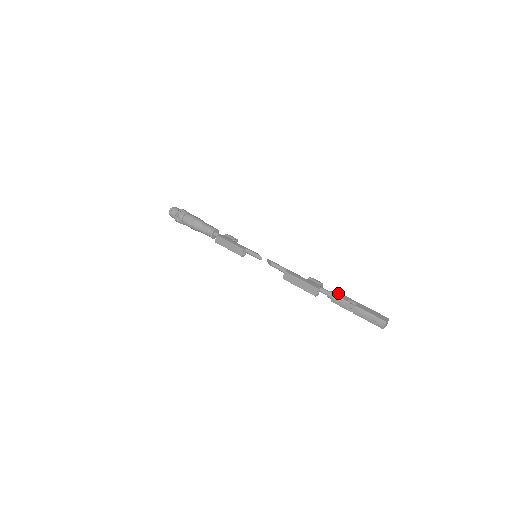
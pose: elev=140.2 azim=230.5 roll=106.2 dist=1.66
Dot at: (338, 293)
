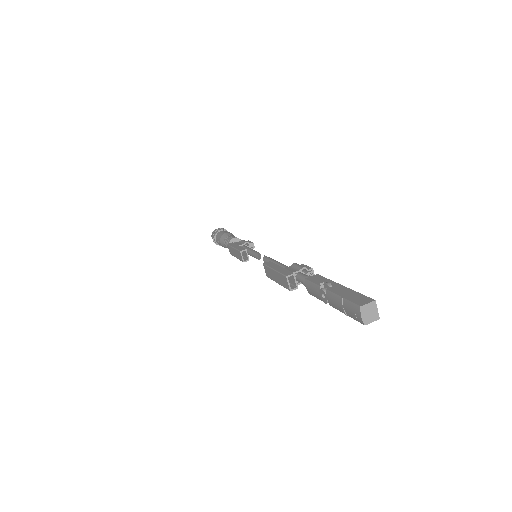
Dot at: (315, 276)
